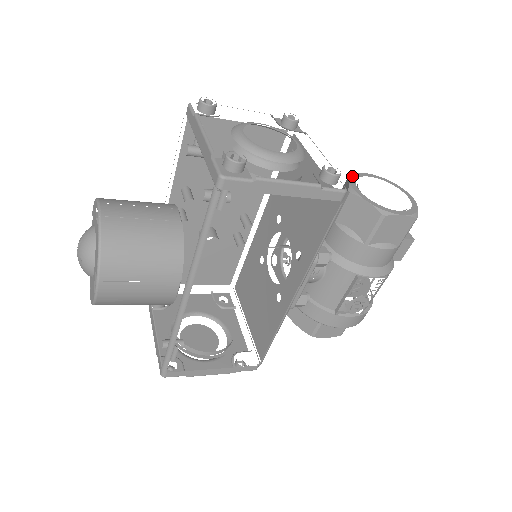
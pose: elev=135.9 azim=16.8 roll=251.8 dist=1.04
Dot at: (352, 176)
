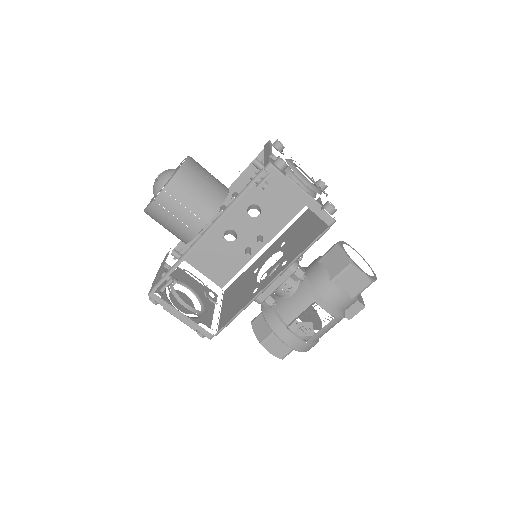
Dot at: (343, 241)
